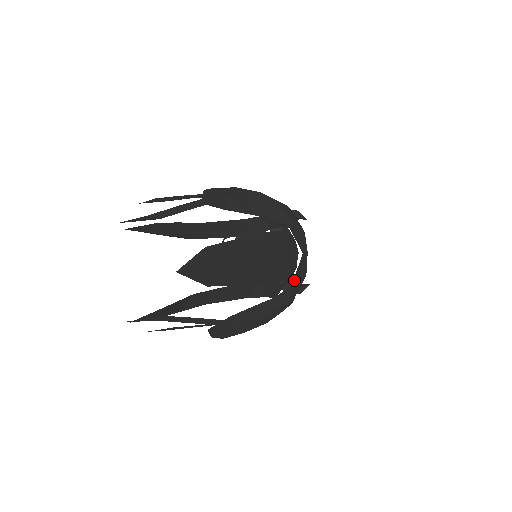
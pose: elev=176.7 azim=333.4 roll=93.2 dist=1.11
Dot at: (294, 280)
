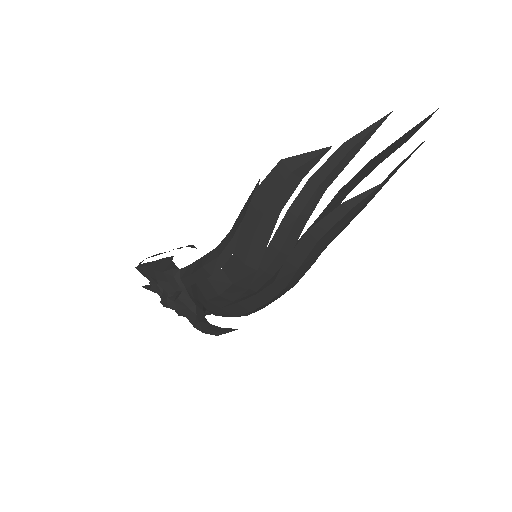
Dot at: occluded
